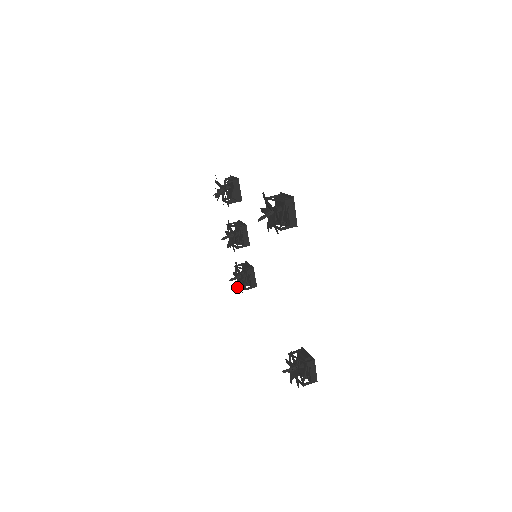
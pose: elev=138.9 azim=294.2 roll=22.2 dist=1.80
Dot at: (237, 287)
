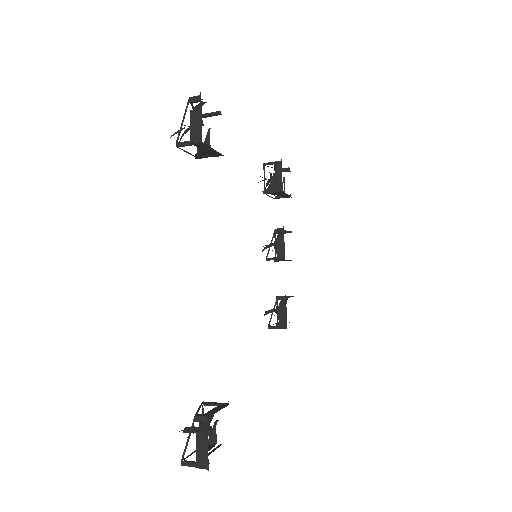
Dot at: occluded
